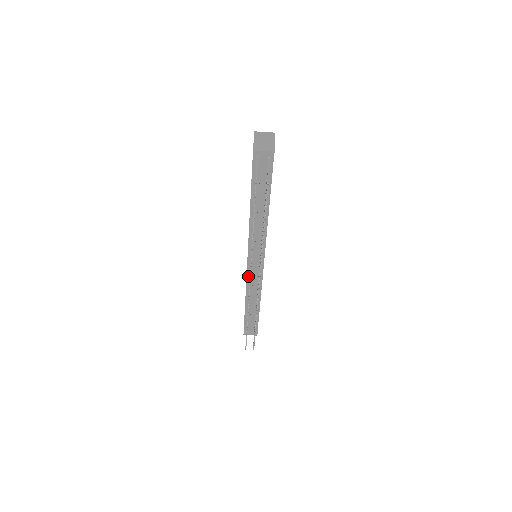
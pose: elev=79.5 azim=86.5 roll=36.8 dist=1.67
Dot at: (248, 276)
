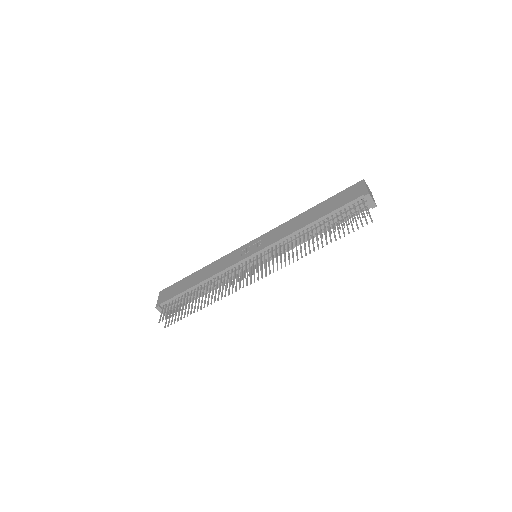
Dot at: (234, 266)
